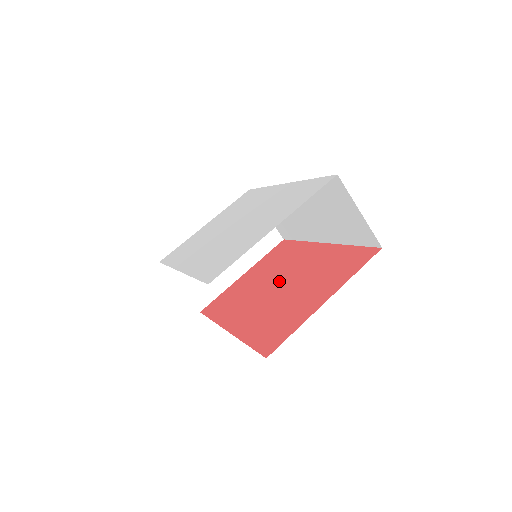
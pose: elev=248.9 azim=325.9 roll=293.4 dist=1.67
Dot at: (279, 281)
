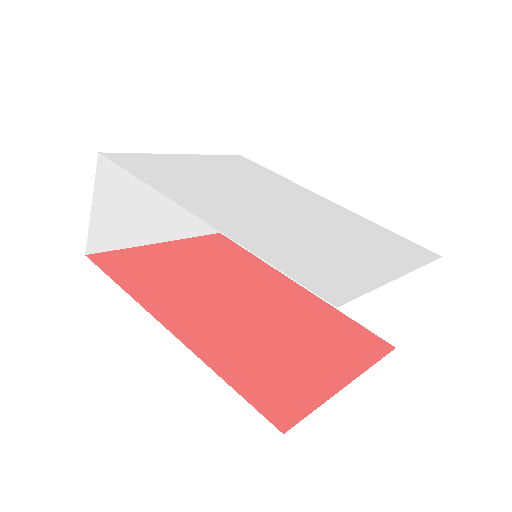
Dot at: (244, 297)
